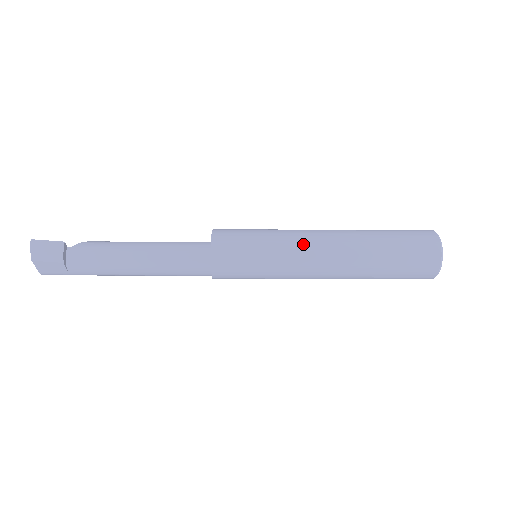
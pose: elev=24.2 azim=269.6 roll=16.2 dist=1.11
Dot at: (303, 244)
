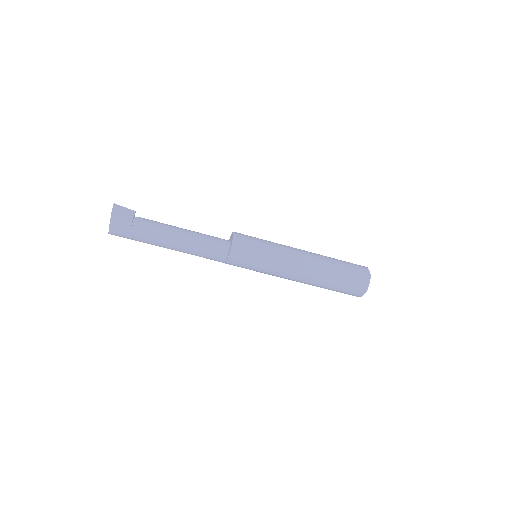
Dot at: (290, 250)
